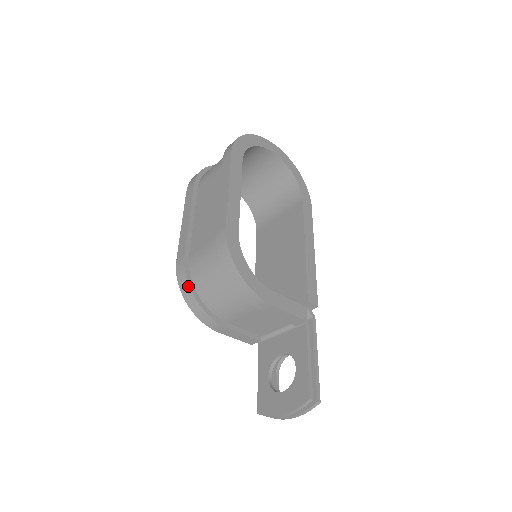
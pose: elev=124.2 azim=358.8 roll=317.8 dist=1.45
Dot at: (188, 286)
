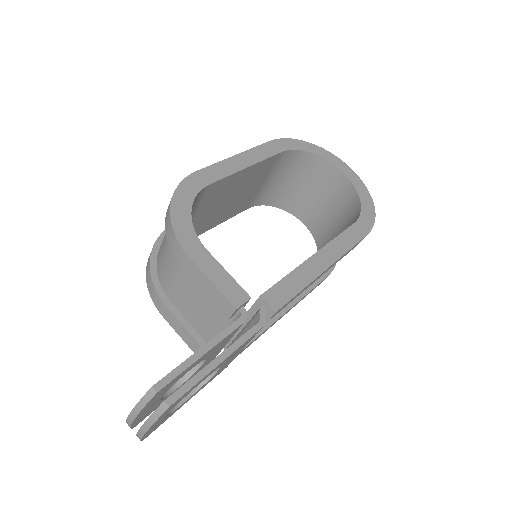
Dot at: (153, 246)
